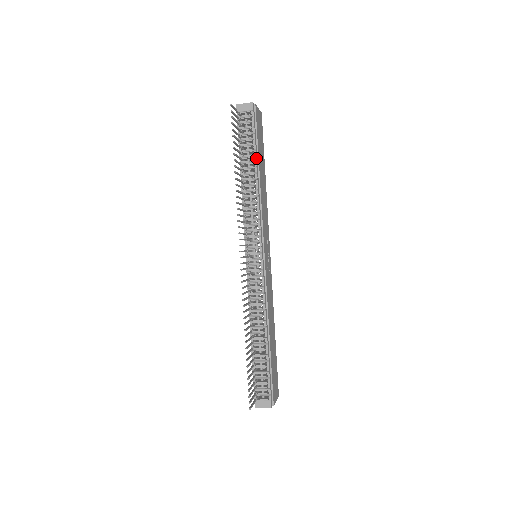
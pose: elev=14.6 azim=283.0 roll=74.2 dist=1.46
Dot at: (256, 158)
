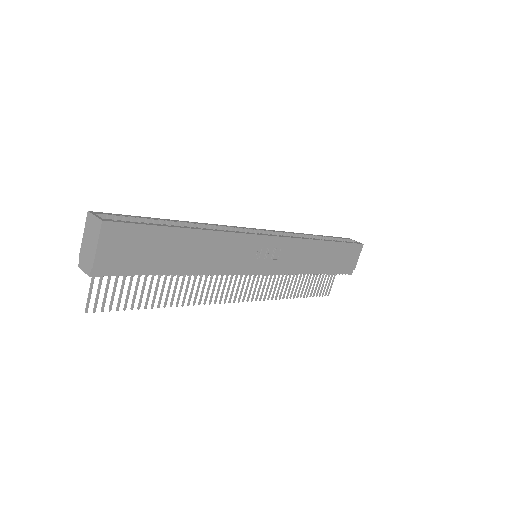
Dot at: (165, 274)
